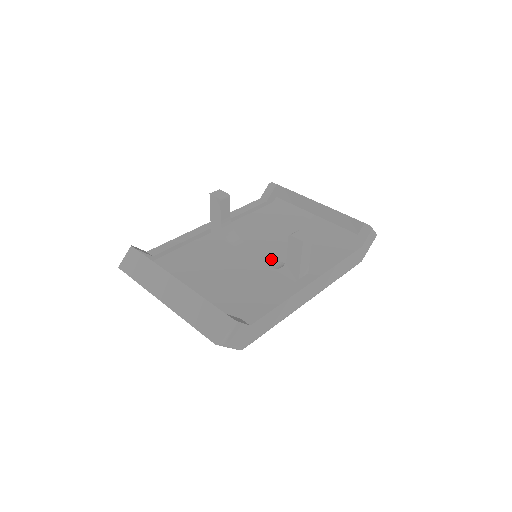
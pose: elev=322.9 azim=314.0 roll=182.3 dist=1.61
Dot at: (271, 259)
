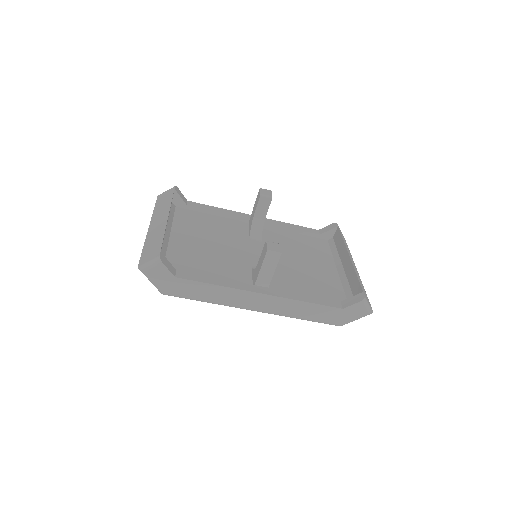
Dot at: occluded
